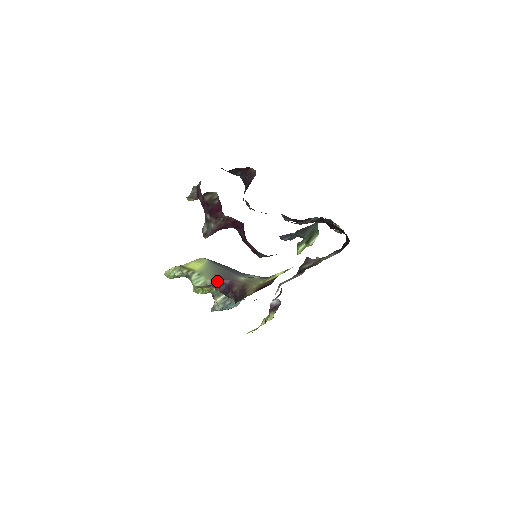
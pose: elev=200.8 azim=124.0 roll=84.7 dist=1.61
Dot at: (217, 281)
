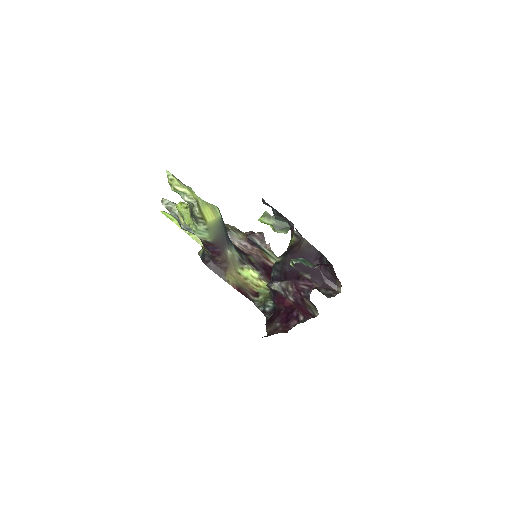
Dot at: (214, 244)
